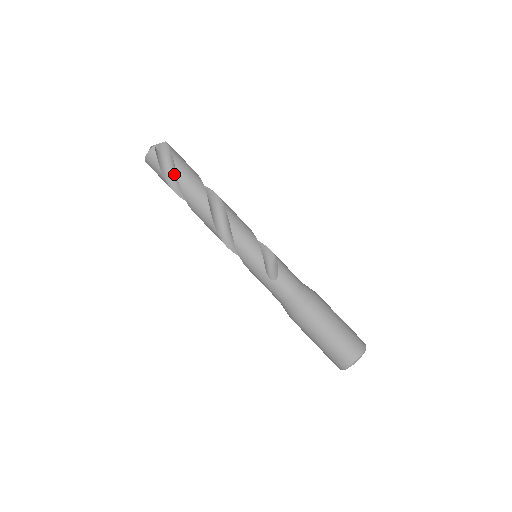
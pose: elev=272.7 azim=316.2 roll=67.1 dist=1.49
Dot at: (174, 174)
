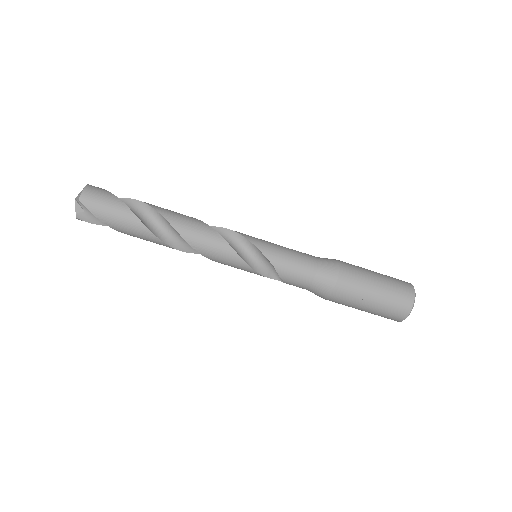
Dot at: occluded
